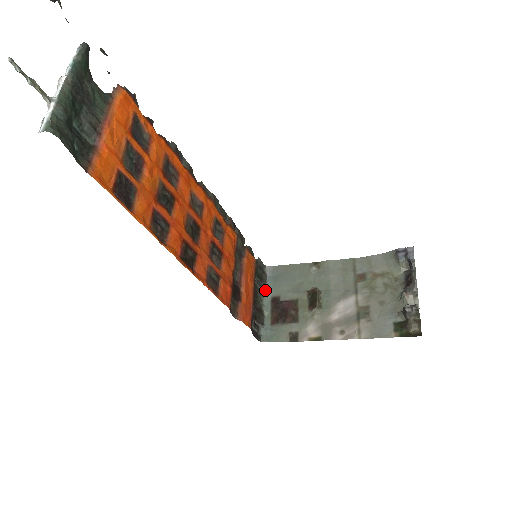
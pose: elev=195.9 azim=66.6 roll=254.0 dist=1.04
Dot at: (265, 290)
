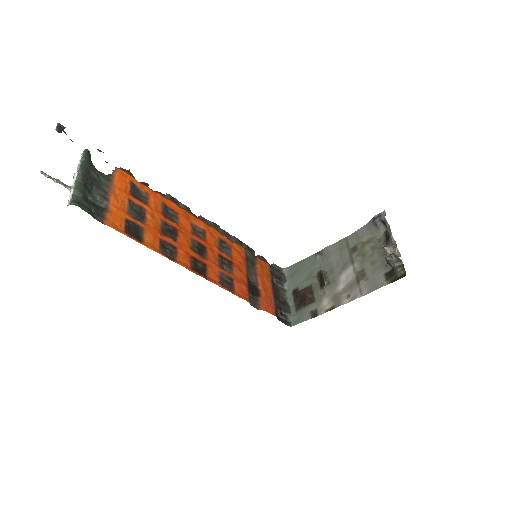
Dot at: (286, 287)
